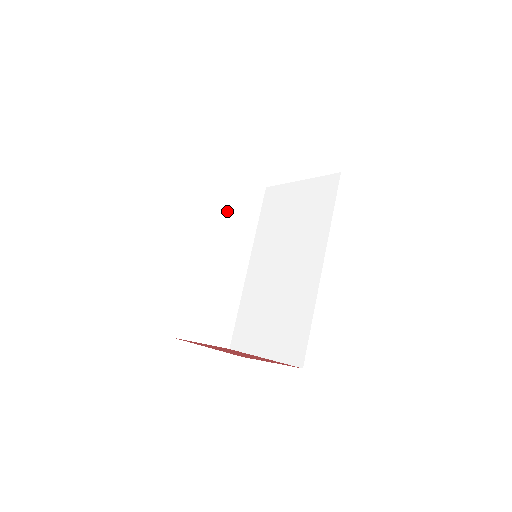
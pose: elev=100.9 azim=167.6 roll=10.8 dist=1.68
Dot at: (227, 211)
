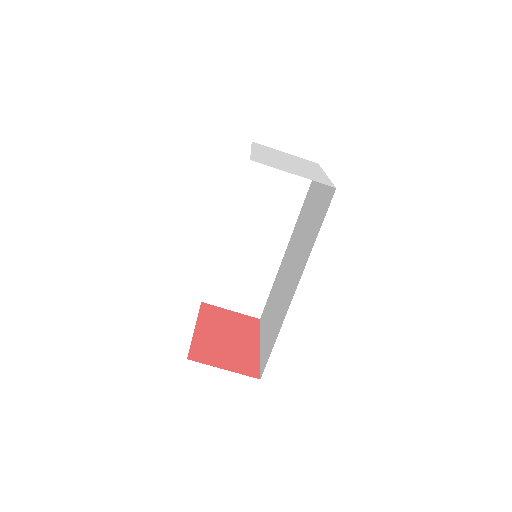
Dot at: (263, 192)
